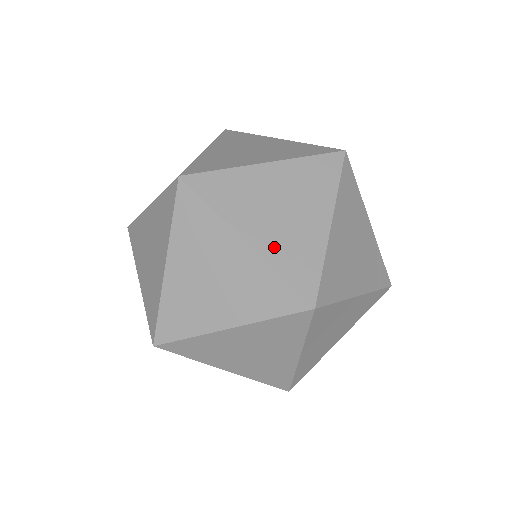
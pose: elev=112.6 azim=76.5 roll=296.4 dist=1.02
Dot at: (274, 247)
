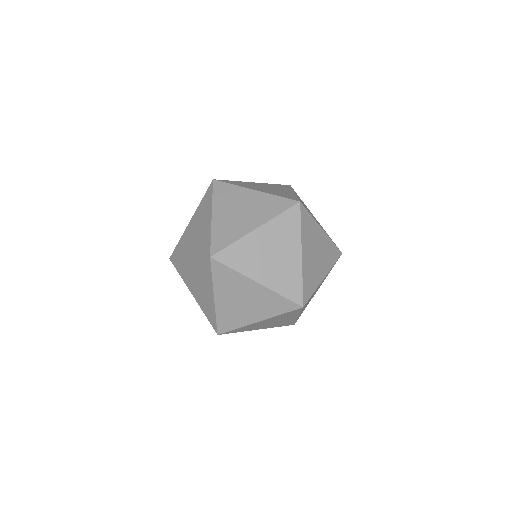
Dot at: (274, 281)
